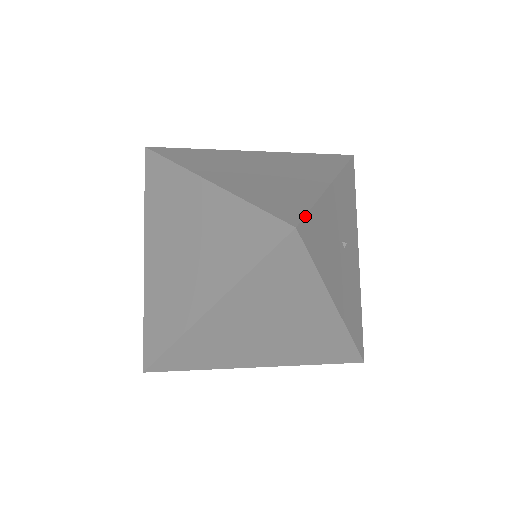
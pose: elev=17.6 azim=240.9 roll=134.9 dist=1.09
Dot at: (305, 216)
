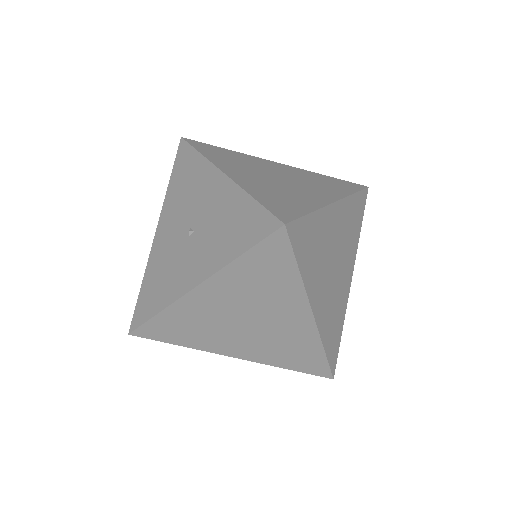
Dot at: occluded
